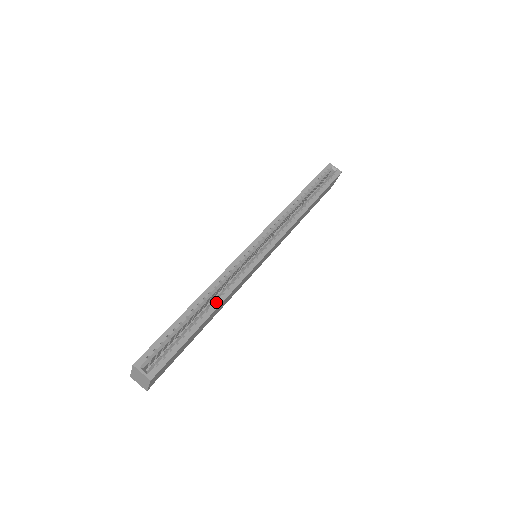
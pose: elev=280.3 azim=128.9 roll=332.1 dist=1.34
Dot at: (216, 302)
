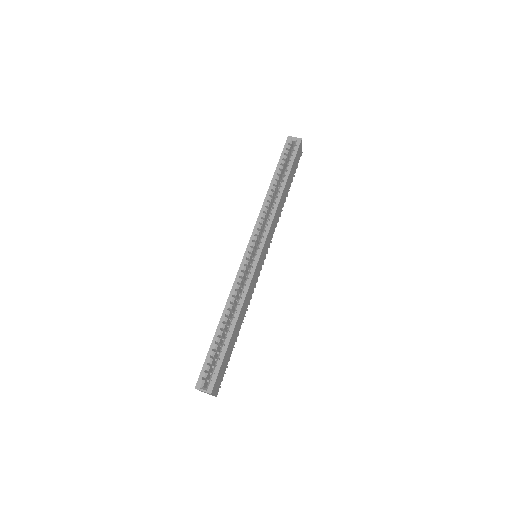
Dot at: (235, 314)
